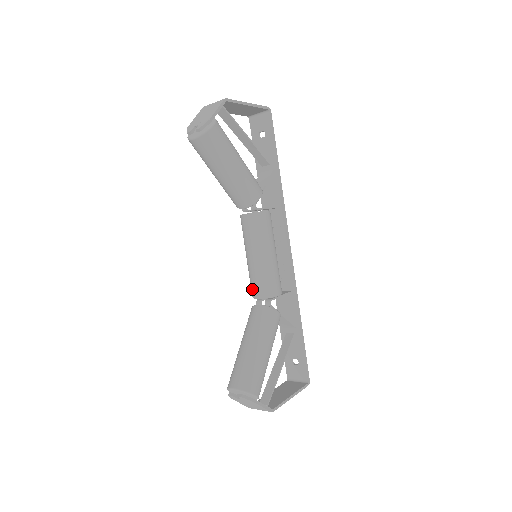
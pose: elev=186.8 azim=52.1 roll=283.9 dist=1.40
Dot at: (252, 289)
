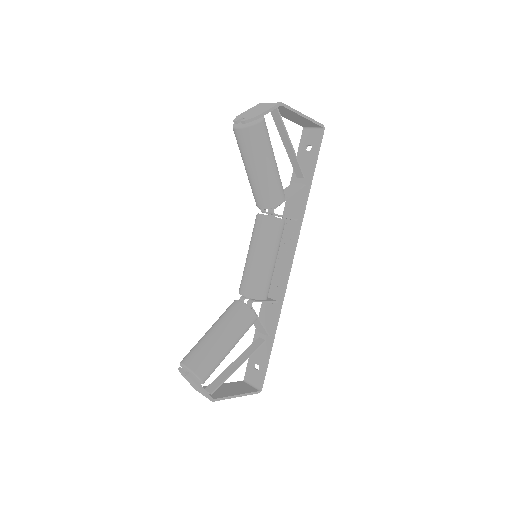
Dot at: (241, 284)
